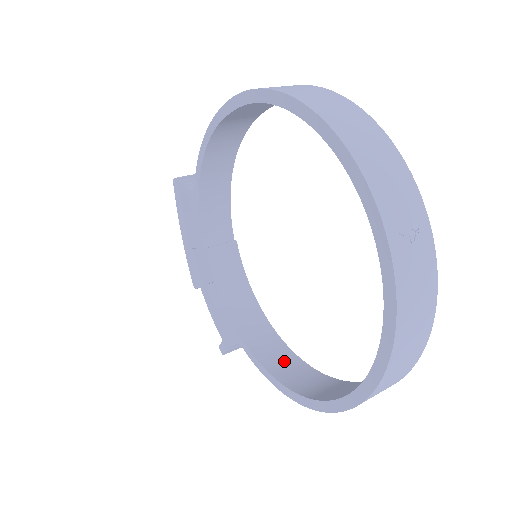
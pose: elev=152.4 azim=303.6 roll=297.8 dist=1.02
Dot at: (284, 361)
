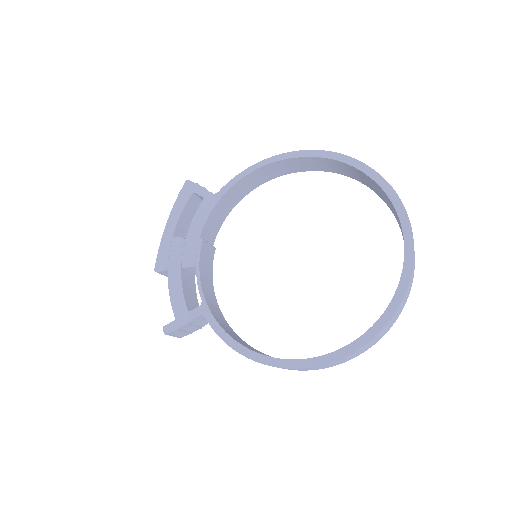
Dot at: (244, 343)
